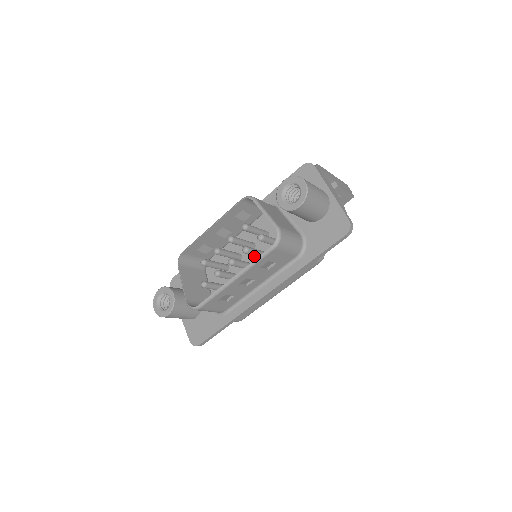
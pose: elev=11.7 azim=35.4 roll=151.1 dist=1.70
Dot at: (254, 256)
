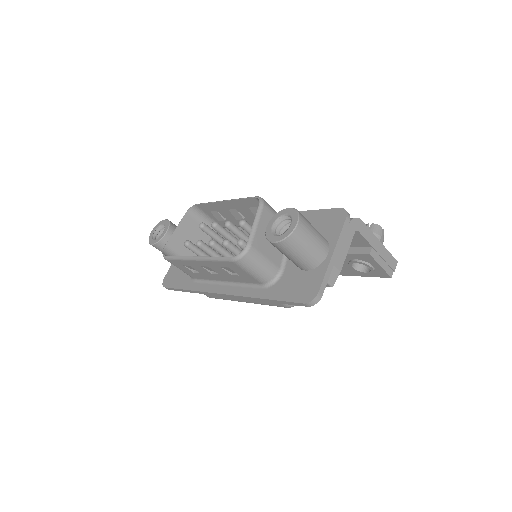
Dot at: occluded
